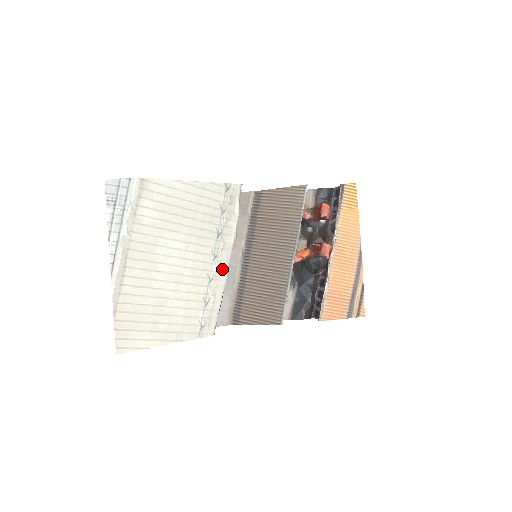
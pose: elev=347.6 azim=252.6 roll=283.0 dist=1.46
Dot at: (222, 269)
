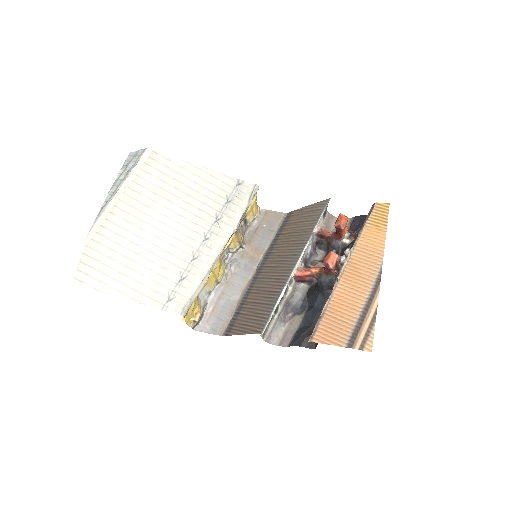
Dot at: (211, 253)
